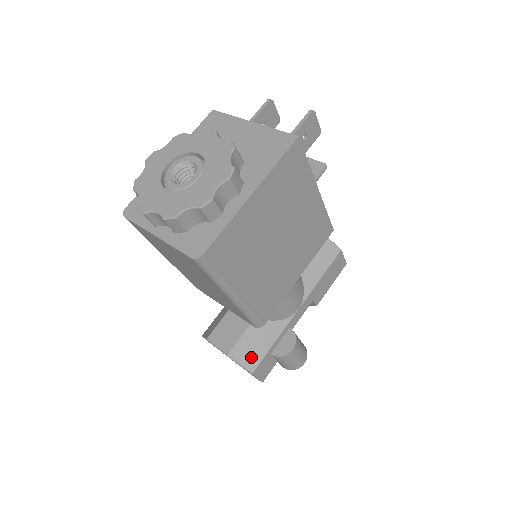
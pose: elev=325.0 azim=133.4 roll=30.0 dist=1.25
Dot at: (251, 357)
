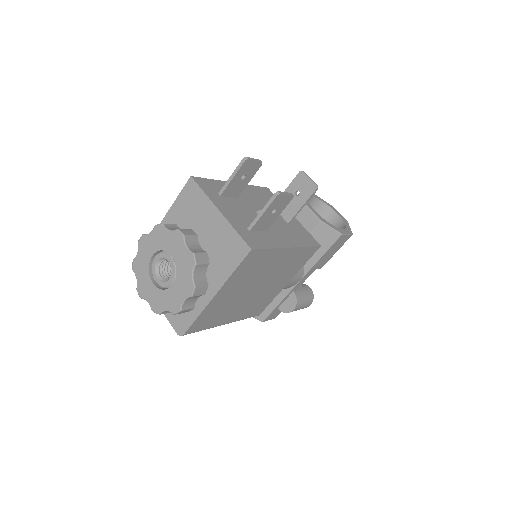
Dot at: (261, 313)
